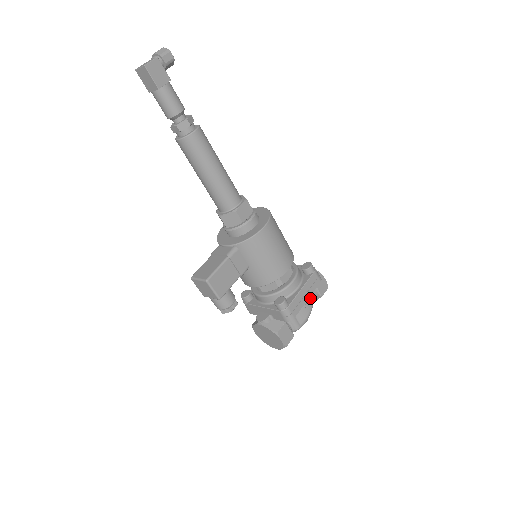
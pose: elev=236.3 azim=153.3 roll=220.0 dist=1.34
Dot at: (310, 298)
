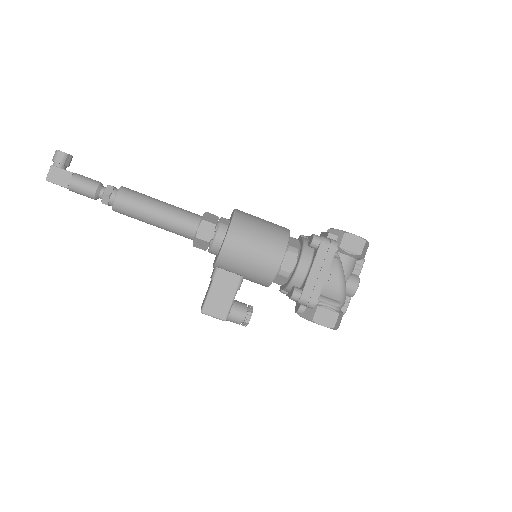
Dot at: (332, 271)
